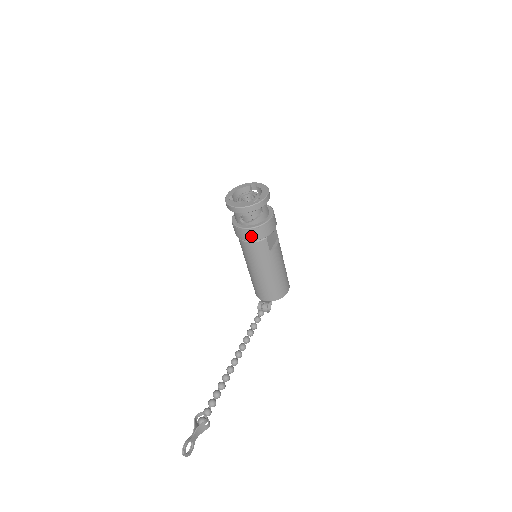
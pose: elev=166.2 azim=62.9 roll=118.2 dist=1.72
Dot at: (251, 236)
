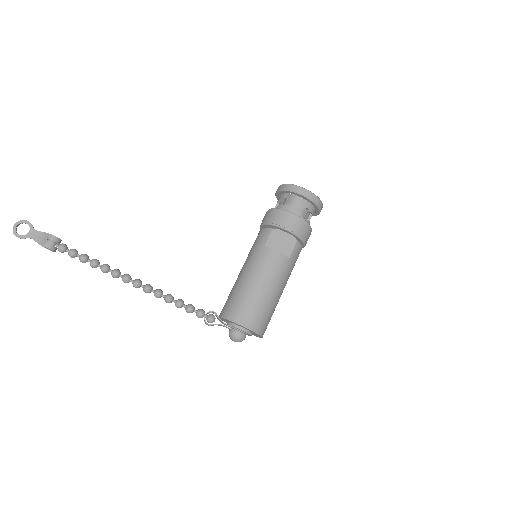
Dot at: (265, 218)
